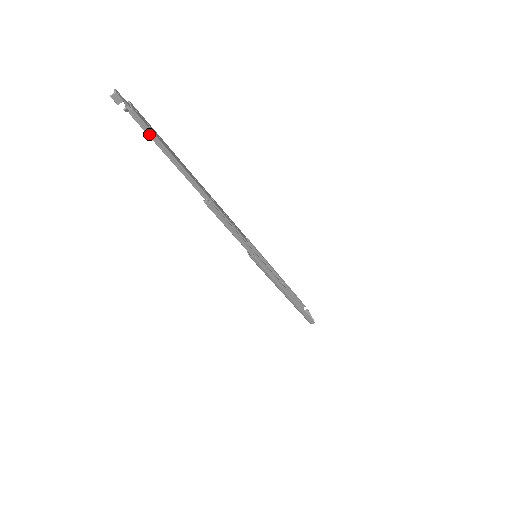
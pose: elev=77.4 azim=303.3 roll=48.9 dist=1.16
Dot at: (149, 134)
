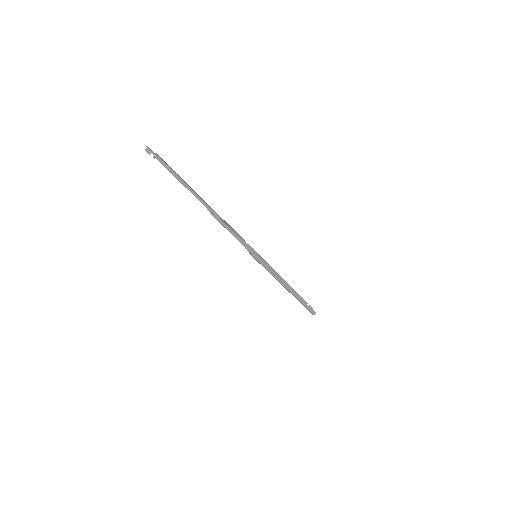
Dot at: (169, 171)
